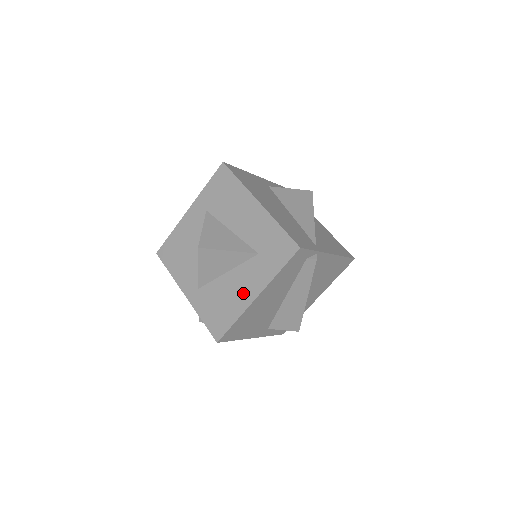
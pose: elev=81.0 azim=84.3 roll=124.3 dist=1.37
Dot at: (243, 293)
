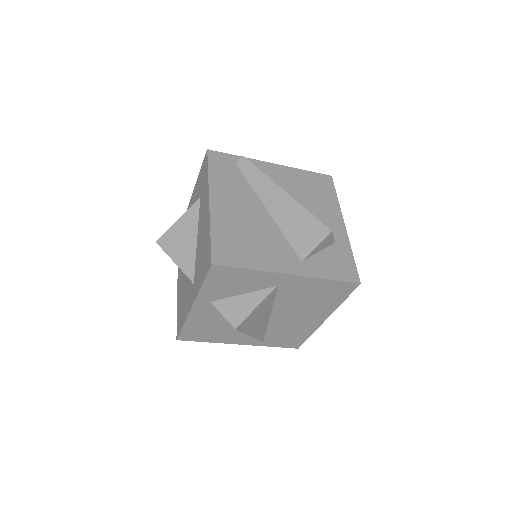
Dot at: (205, 219)
